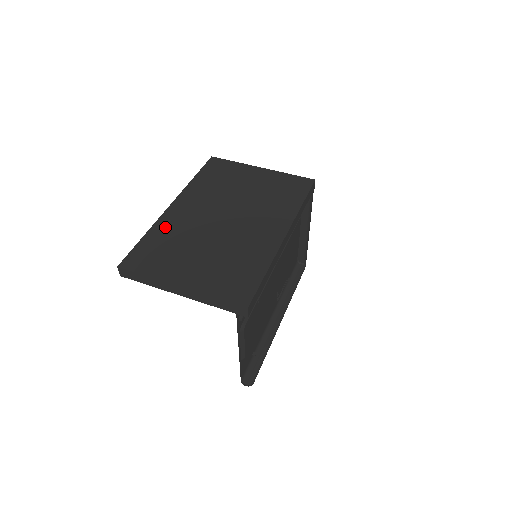
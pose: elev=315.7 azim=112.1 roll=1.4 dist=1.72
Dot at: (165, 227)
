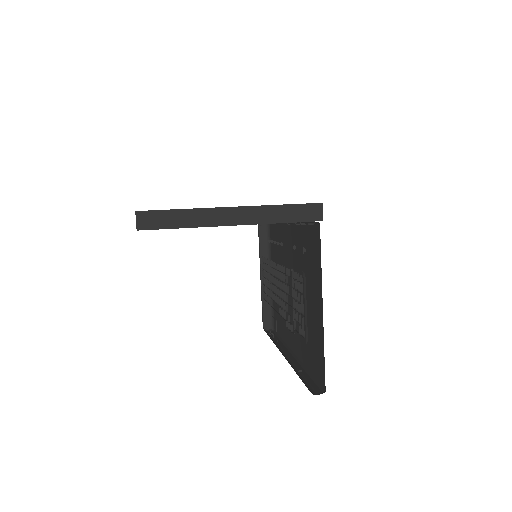
Dot at: occluded
